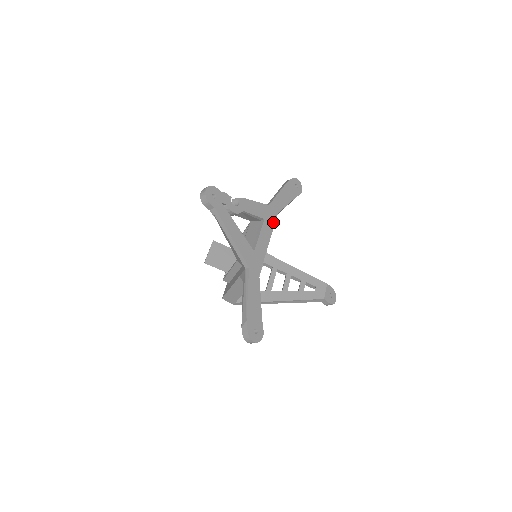
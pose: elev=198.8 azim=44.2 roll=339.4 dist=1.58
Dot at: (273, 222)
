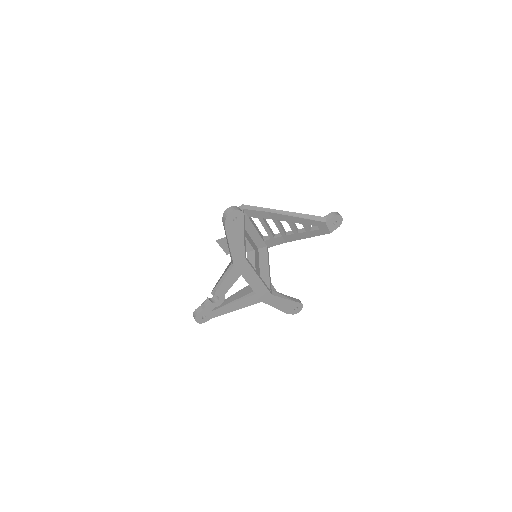
Dot at: (248, 266)
